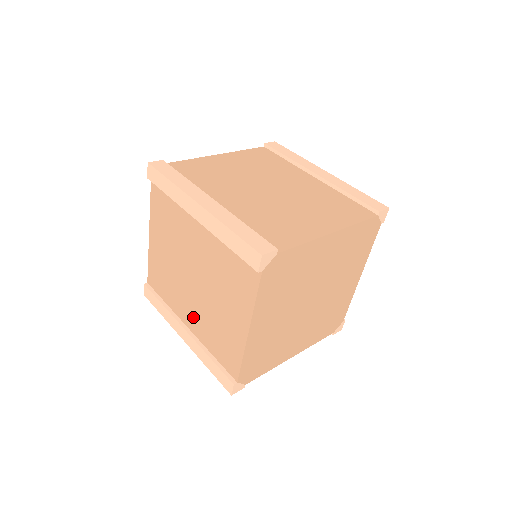
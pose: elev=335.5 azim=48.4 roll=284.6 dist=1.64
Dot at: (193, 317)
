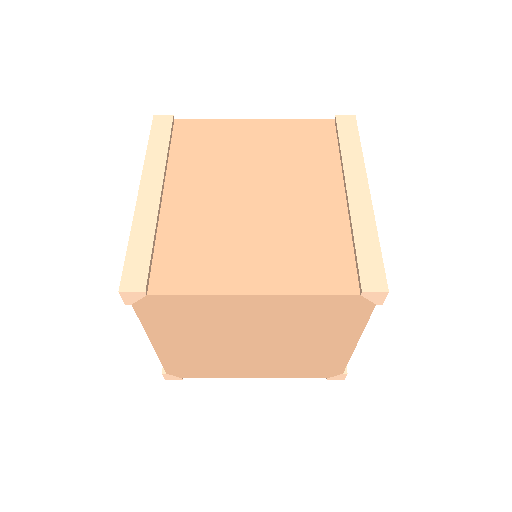
Dot at: occluded
